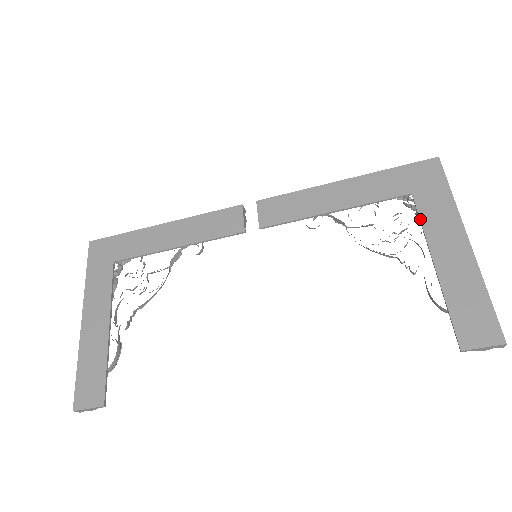
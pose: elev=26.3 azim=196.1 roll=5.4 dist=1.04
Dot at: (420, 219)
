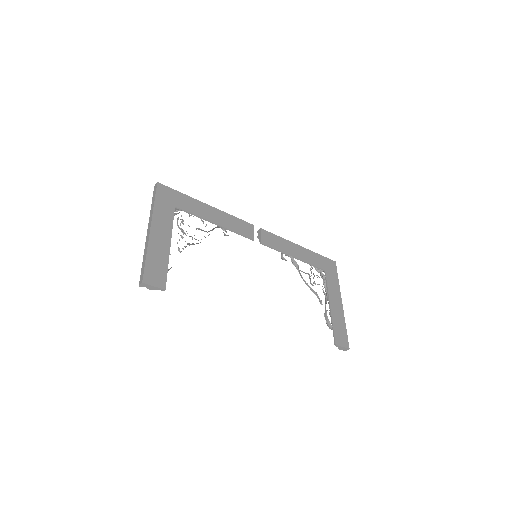
Dot at: (327, 283)
